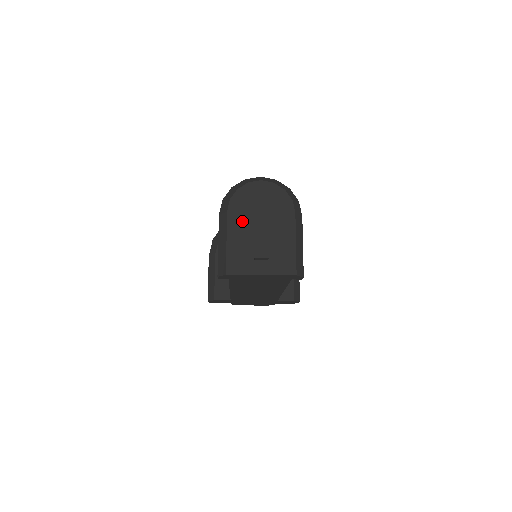
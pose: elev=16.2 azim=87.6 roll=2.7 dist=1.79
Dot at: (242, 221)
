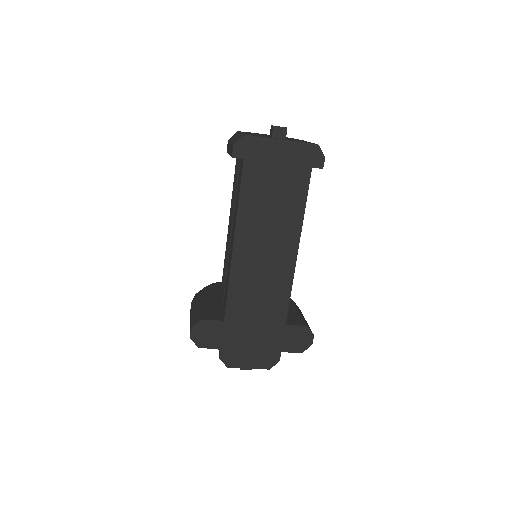
Dot at: occluded
